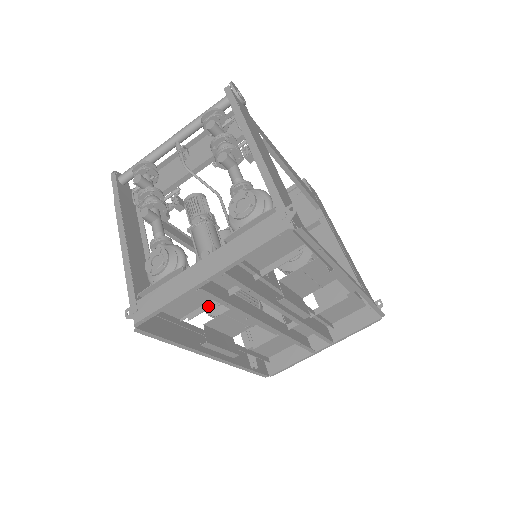
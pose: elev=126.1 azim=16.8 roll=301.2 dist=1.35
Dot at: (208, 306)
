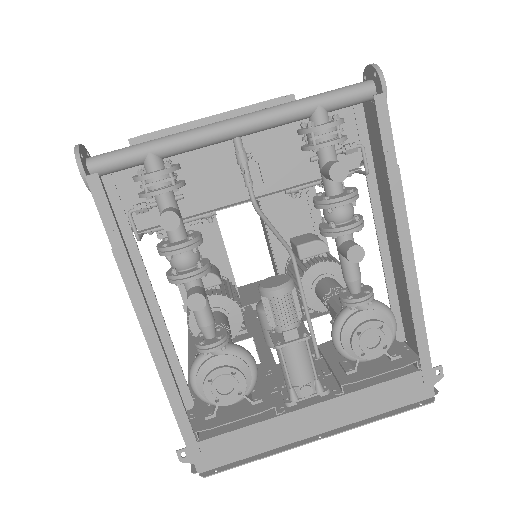
Dot at: occluded
